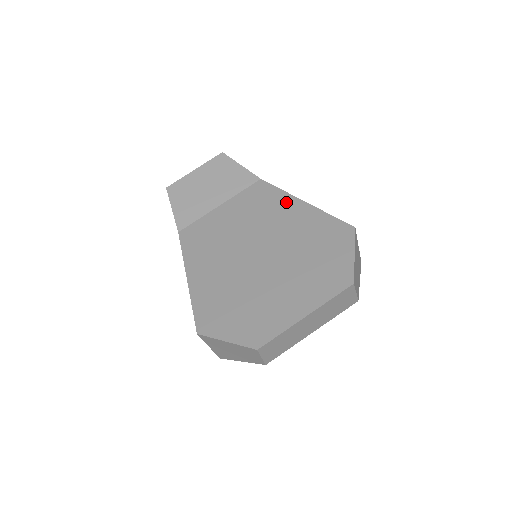
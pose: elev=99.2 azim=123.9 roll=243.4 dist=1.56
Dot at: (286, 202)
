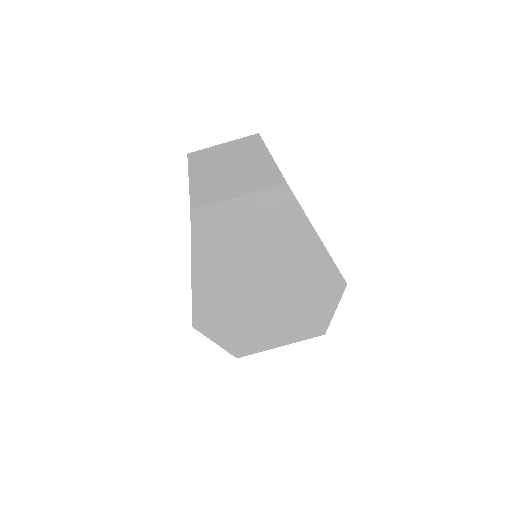
Dot at: (301, 227)
